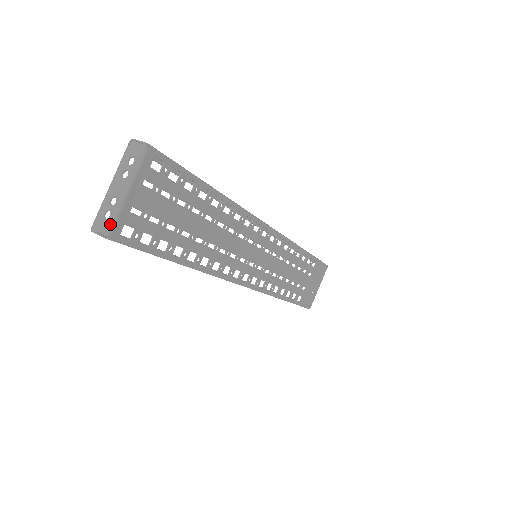
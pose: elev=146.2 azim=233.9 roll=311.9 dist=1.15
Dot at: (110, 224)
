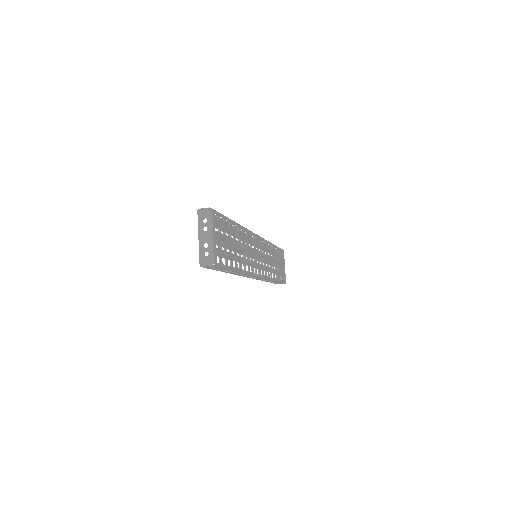
Dot at: (211, 258)
